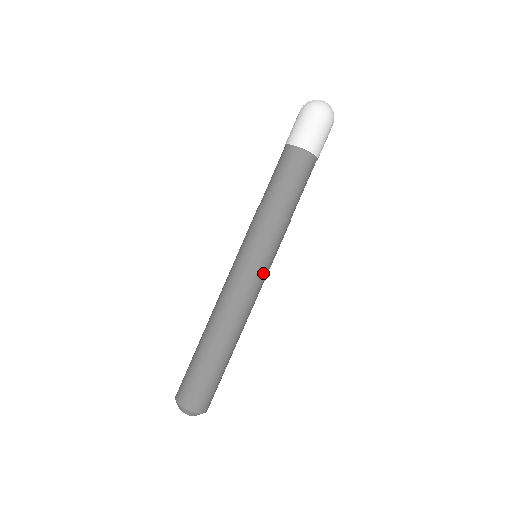
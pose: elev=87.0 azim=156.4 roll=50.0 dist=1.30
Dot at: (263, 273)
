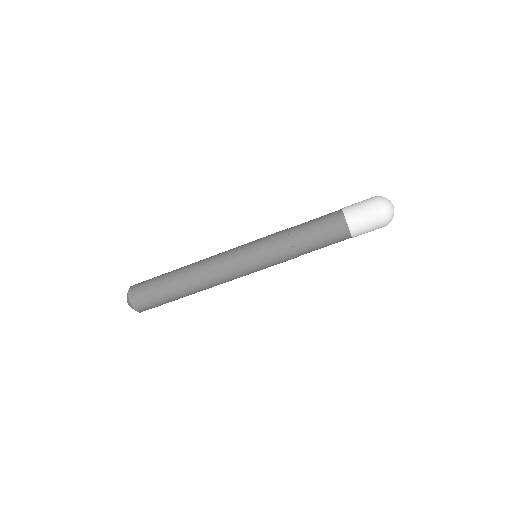
Dot at: occluded
